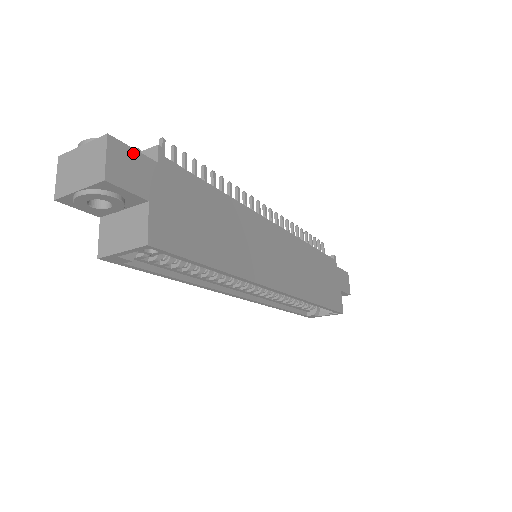
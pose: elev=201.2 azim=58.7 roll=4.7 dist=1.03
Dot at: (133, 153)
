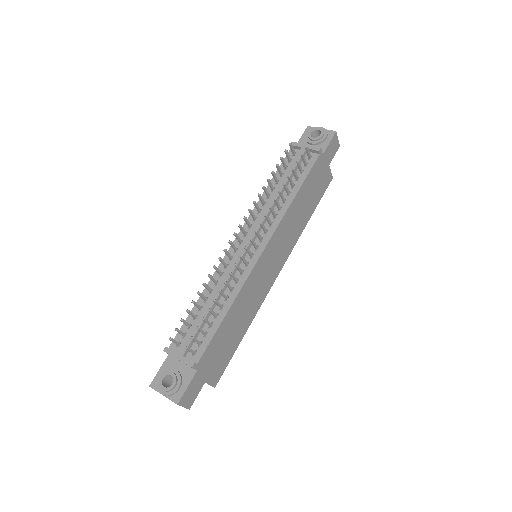
Dot at: (188, 388)
